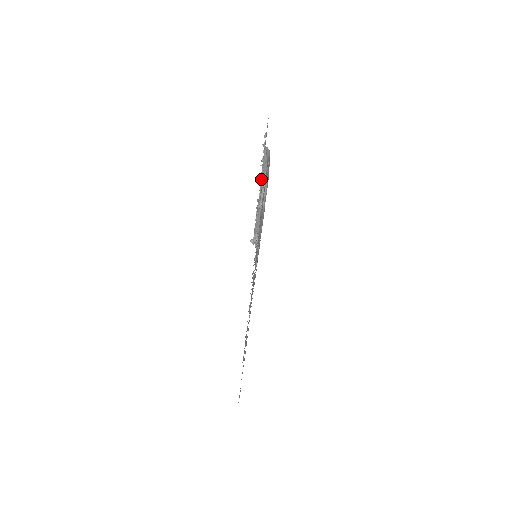
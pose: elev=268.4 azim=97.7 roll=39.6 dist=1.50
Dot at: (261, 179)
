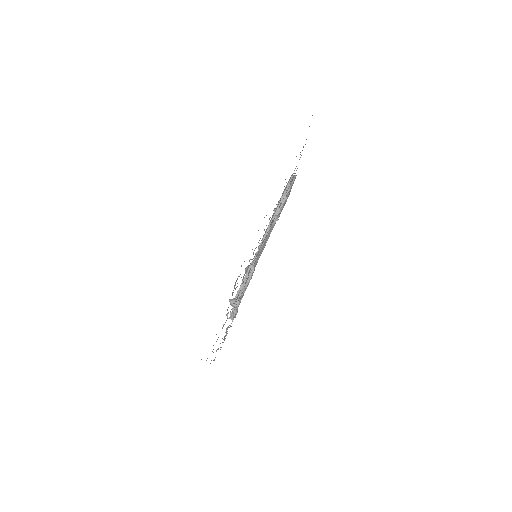
Dot at: occluded
